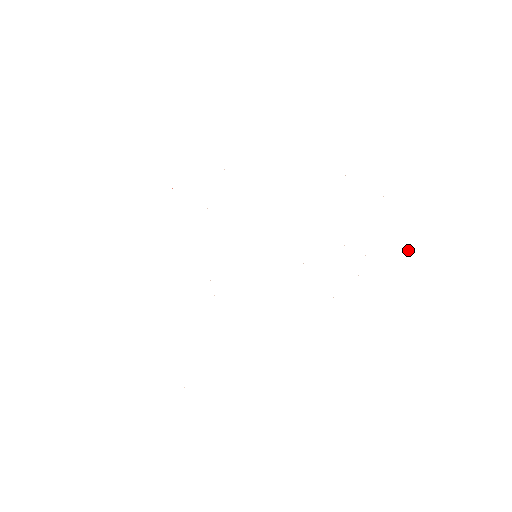
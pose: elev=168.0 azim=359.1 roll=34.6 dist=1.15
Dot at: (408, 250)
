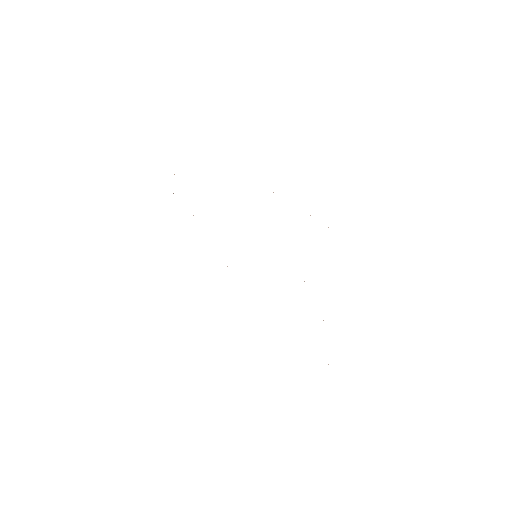
Dot at: occluded
